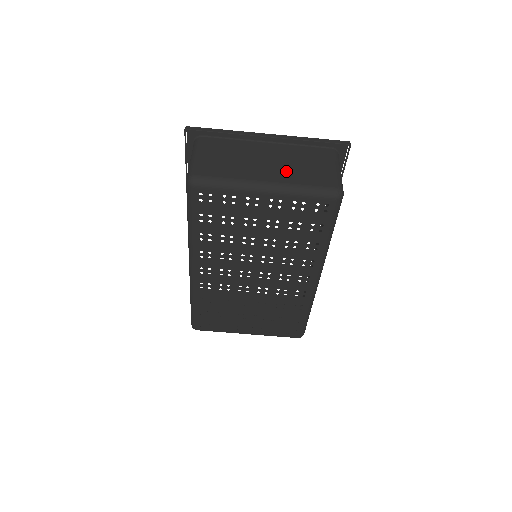
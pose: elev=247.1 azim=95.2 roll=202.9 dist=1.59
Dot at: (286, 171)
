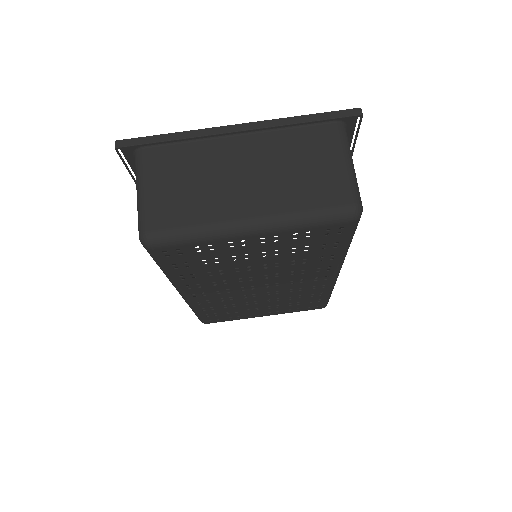
Dot at: (275, 190)
